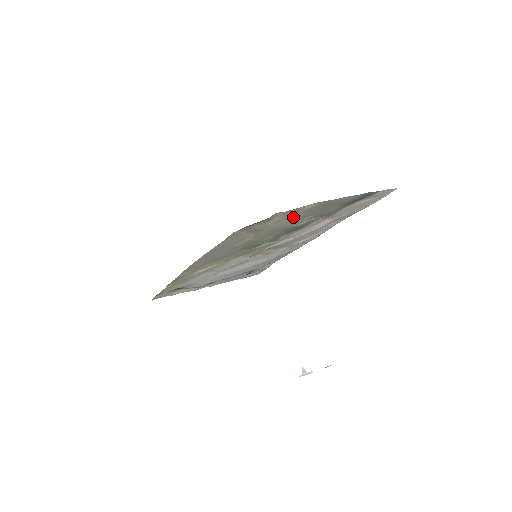
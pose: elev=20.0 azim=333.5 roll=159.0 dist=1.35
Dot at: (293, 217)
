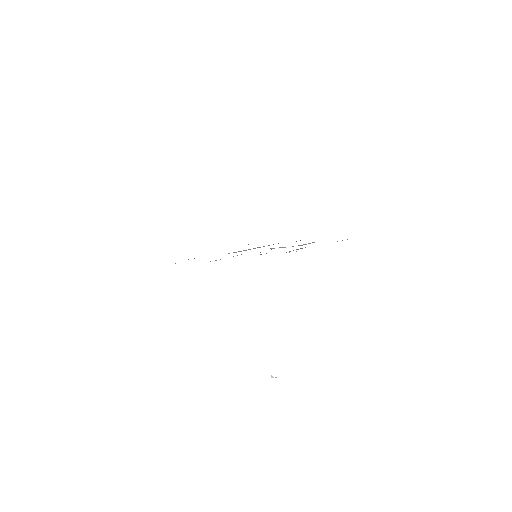
Dot at: occluded
